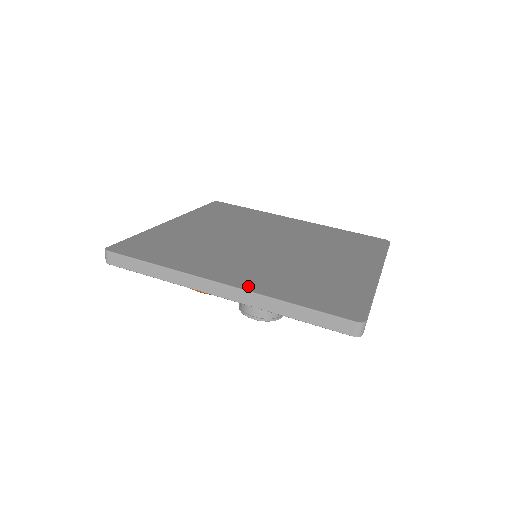
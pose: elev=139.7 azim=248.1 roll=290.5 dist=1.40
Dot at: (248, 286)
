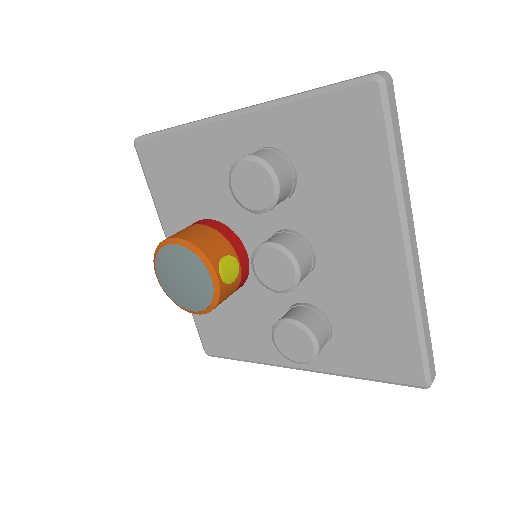
Dot at: occluded
